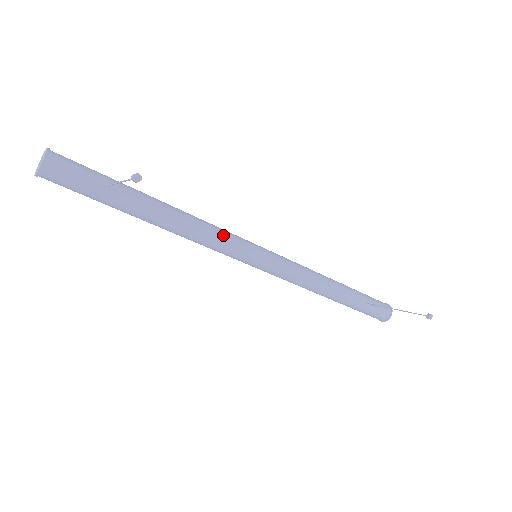
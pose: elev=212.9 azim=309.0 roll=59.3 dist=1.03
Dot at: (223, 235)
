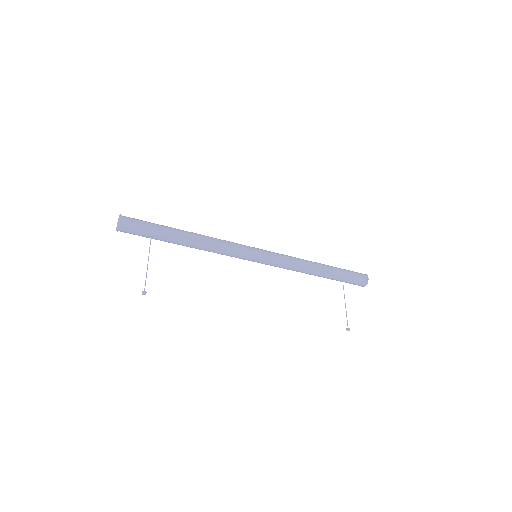
Dot at: (229, 253)
